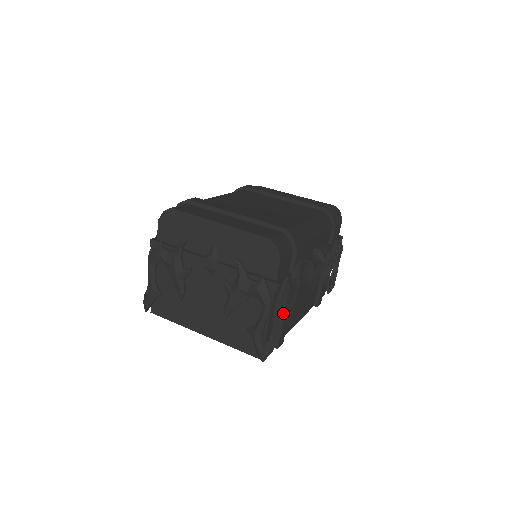
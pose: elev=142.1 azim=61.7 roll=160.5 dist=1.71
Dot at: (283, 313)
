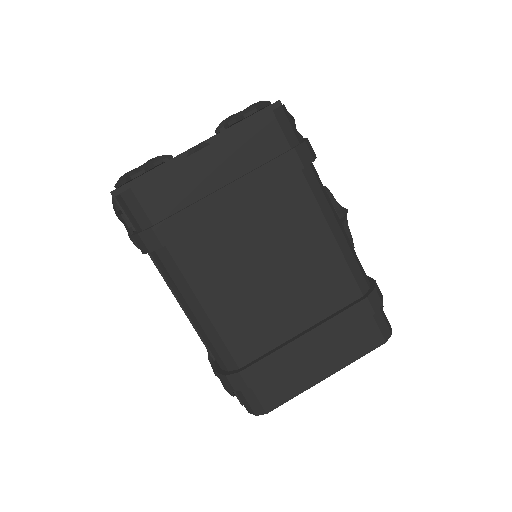
Dot at: occluded
